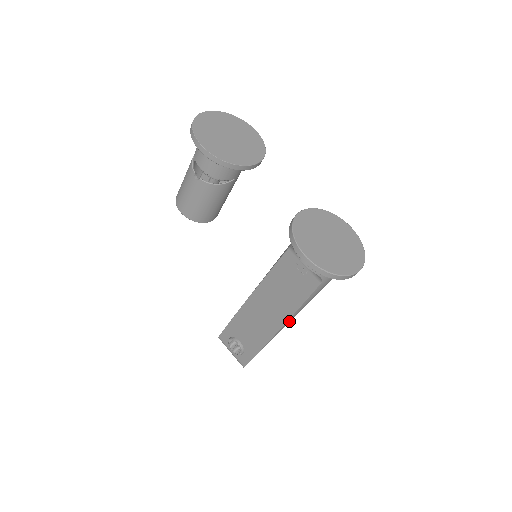
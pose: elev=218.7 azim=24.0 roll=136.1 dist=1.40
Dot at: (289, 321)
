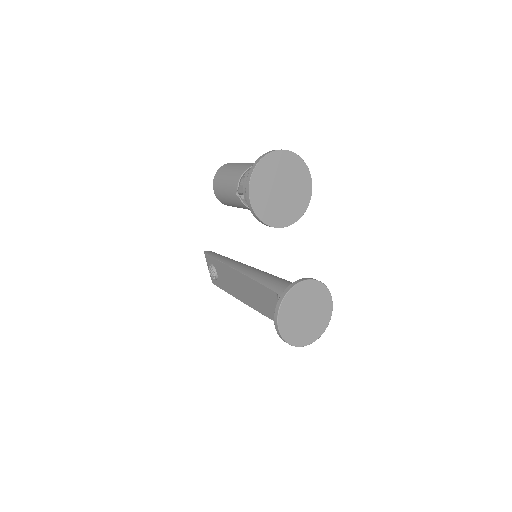
Dot at: occluded
